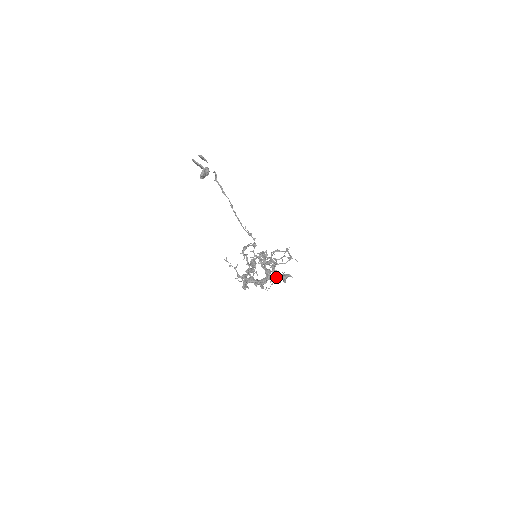
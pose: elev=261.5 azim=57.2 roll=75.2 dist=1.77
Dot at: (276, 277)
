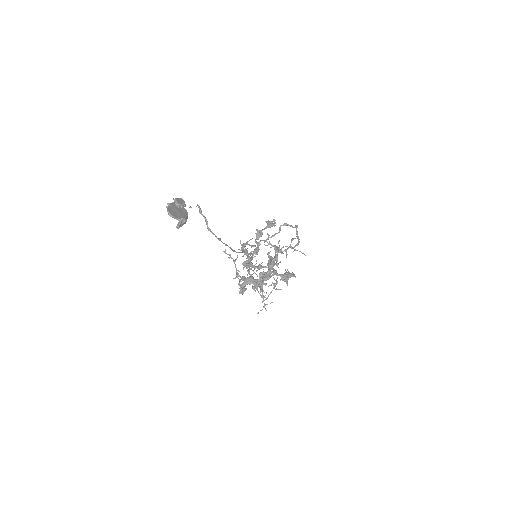
Dot at: (276, 282)
